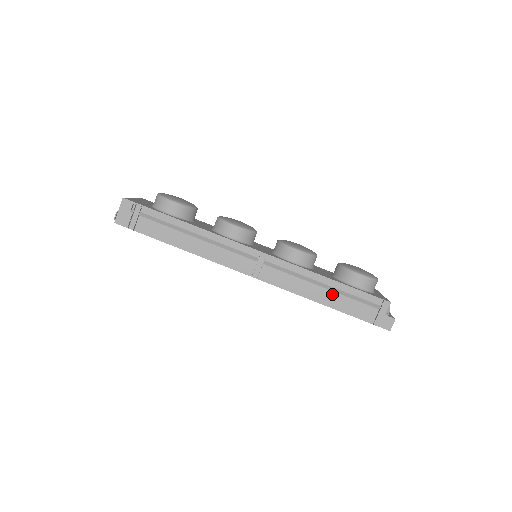
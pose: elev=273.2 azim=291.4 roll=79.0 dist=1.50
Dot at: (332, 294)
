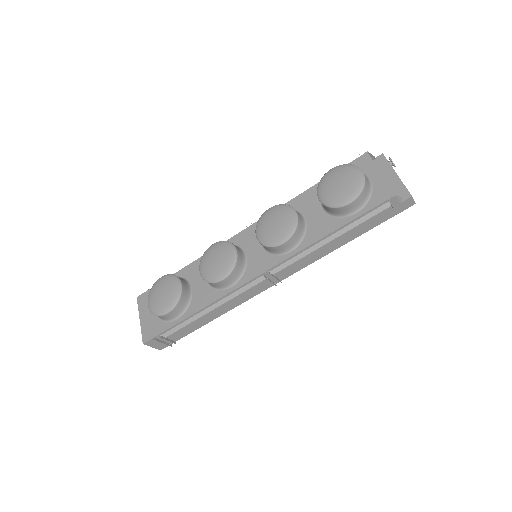
Dot at: (343, 236)
